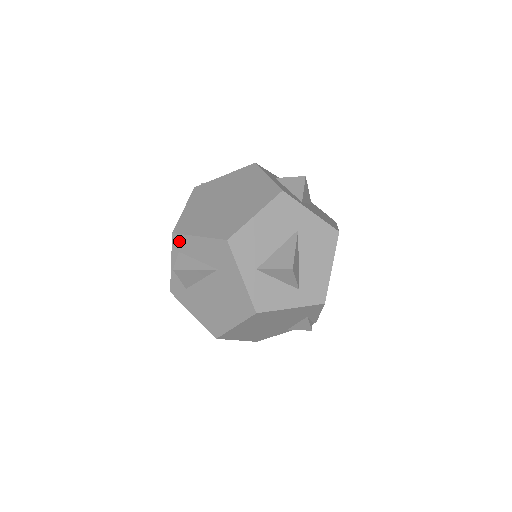
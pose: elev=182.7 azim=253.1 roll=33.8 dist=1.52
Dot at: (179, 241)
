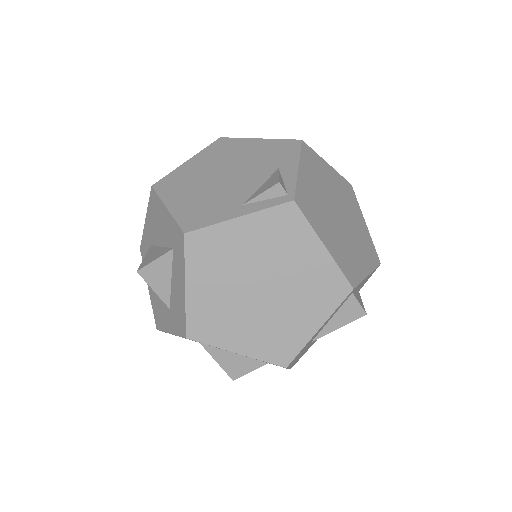
Dot at: occluded
